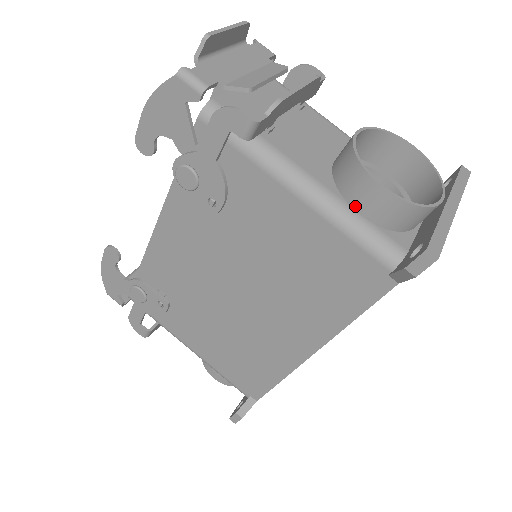
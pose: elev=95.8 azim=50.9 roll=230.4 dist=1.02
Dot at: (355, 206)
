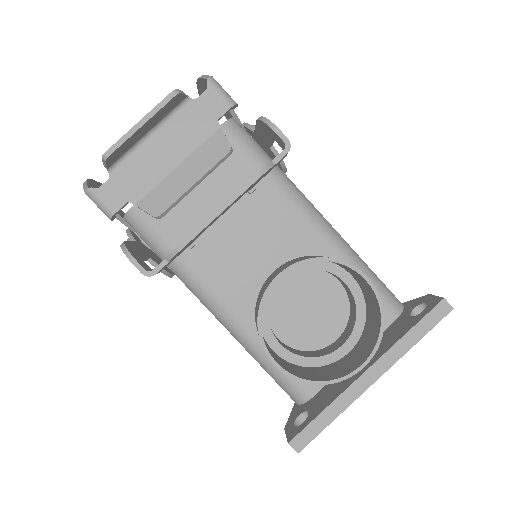
Dot at: occluded
